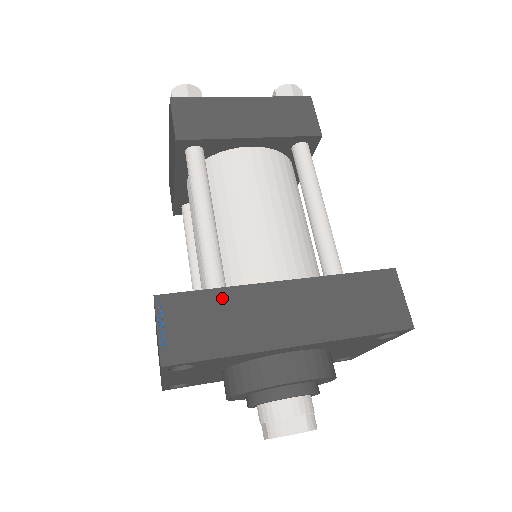
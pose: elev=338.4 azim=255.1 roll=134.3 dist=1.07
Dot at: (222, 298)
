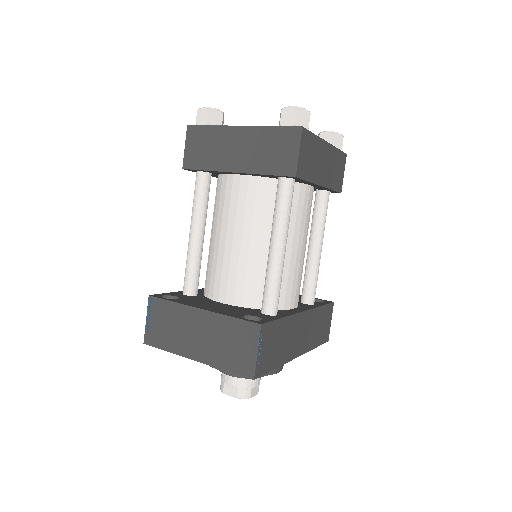
Dot at: (284, 325)
